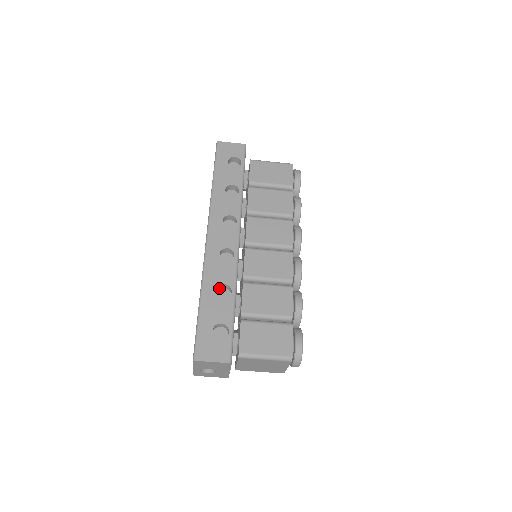
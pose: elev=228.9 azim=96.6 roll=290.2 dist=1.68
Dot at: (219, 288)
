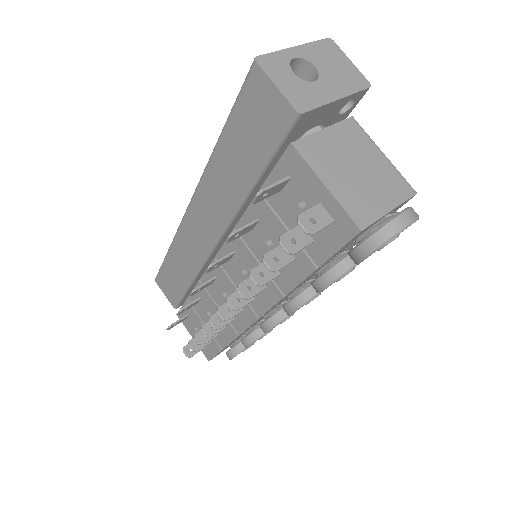
Dot at: occluded
